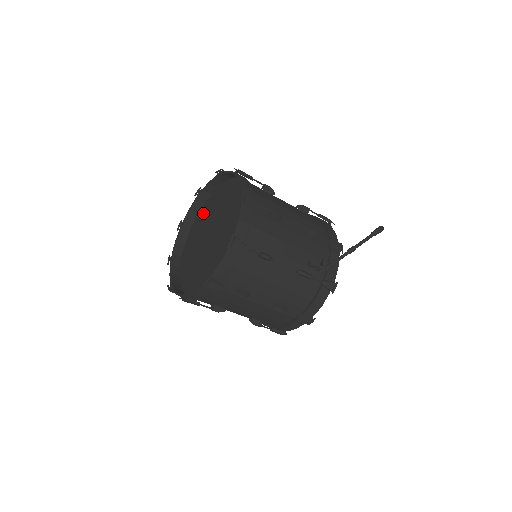
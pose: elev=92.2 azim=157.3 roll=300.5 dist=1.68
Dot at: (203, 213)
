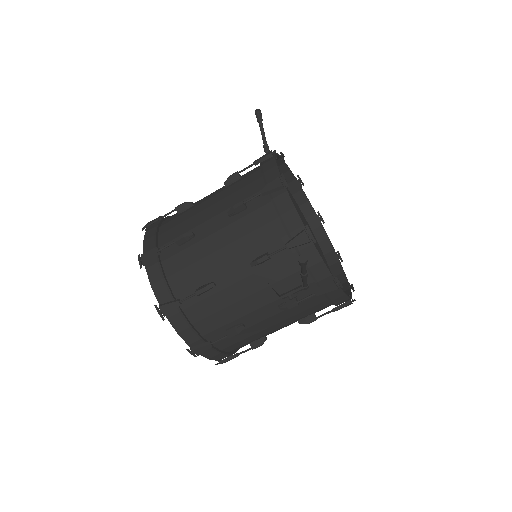
Dot at: occluded
